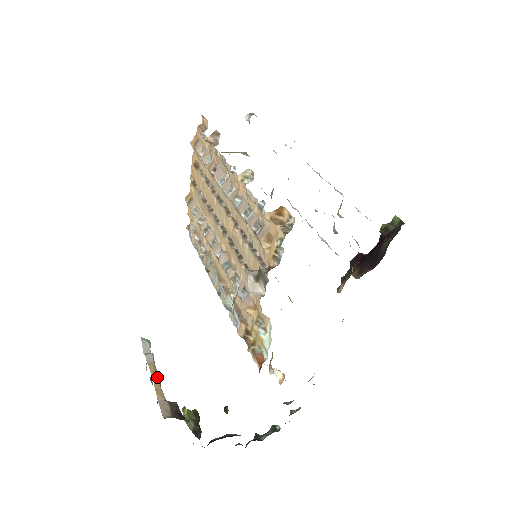
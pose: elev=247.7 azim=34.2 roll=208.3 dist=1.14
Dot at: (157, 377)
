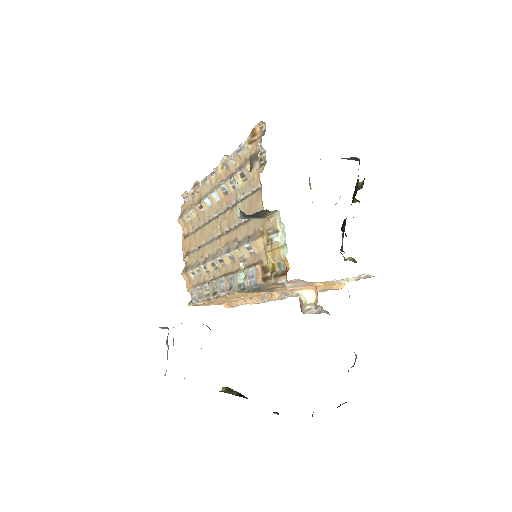
Dot at: occluded
